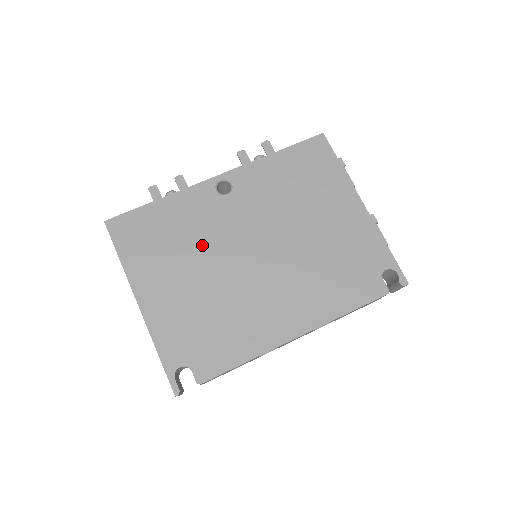
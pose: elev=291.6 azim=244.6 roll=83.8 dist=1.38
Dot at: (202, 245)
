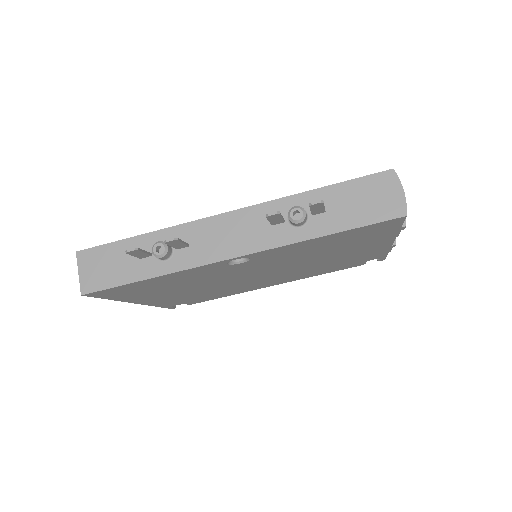
Dot at: (203, 282)
